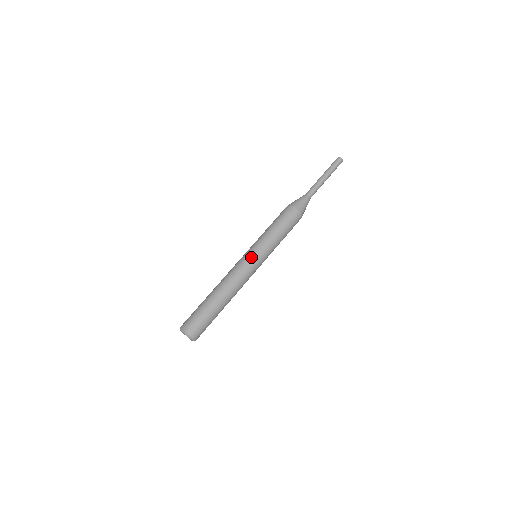
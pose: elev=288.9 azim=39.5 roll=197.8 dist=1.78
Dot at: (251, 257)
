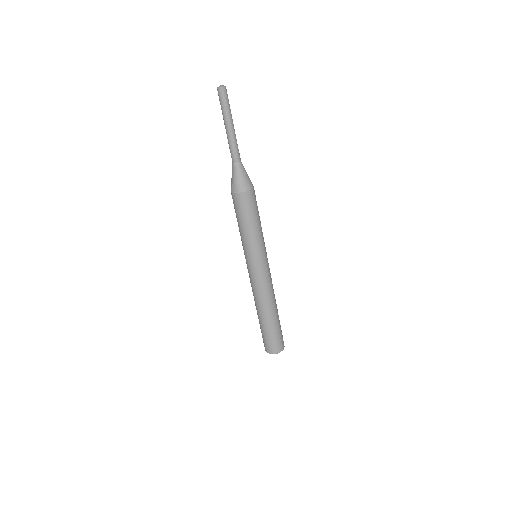
Dot at: (250, 267)
